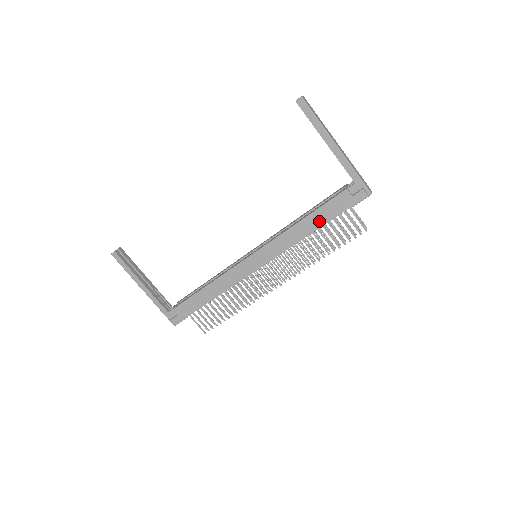
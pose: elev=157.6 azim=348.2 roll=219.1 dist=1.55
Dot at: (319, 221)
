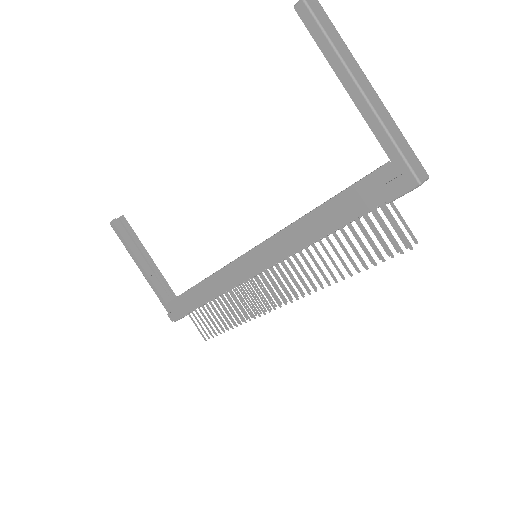
Dot at: (331, 220)
